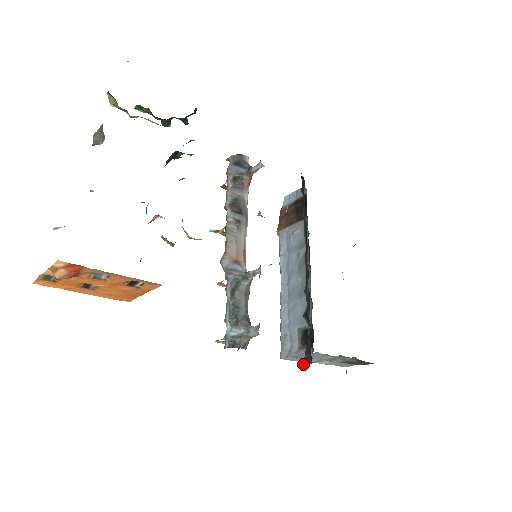
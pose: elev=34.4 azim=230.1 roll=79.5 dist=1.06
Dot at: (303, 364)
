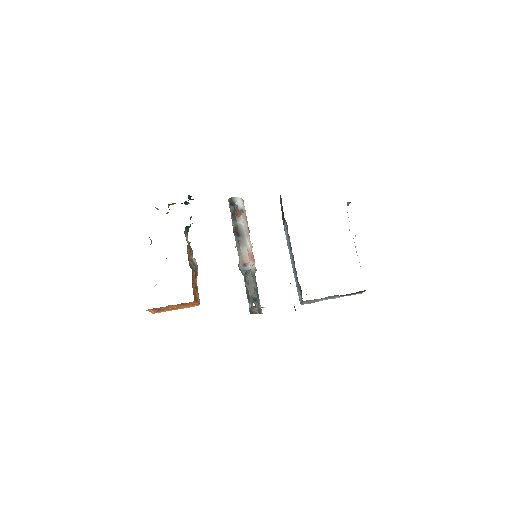
Dot at: occluded
